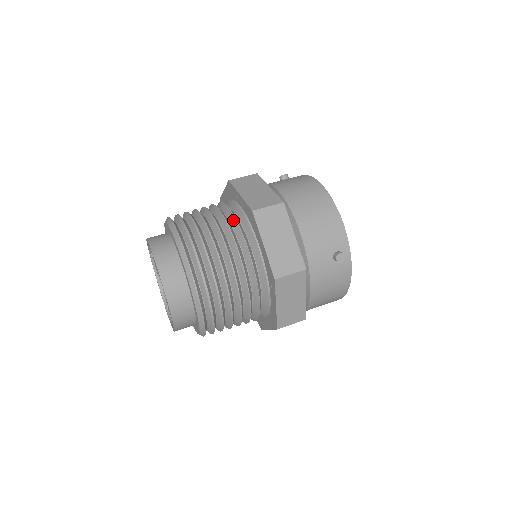
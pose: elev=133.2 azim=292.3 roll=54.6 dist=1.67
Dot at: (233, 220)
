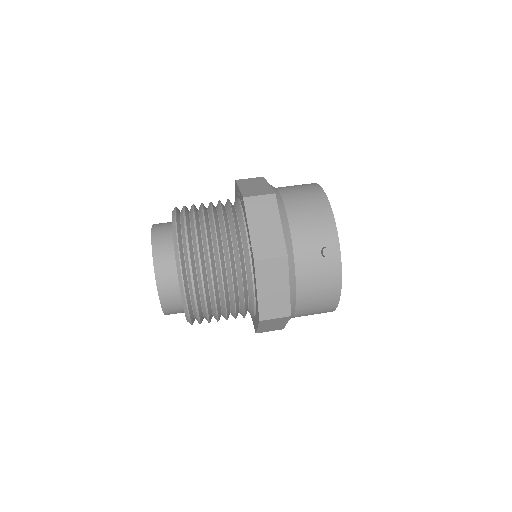
Dot at: (229, 210)
